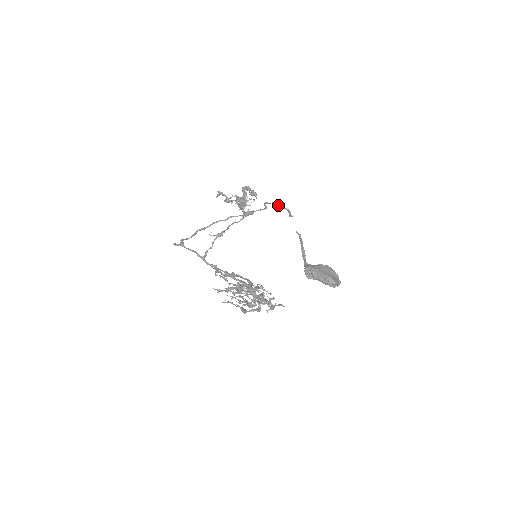
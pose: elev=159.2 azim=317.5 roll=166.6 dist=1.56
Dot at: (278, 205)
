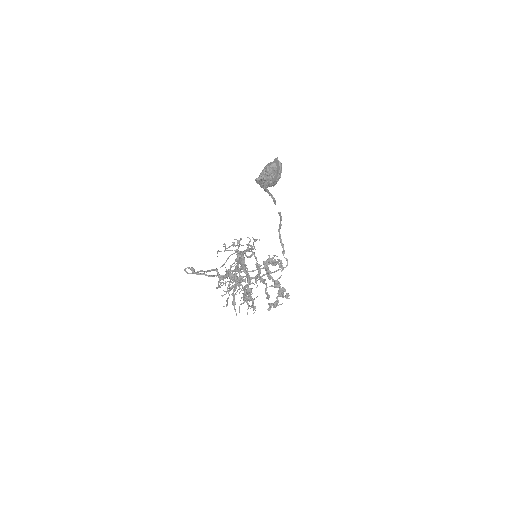
Dot at: (279, 227)
